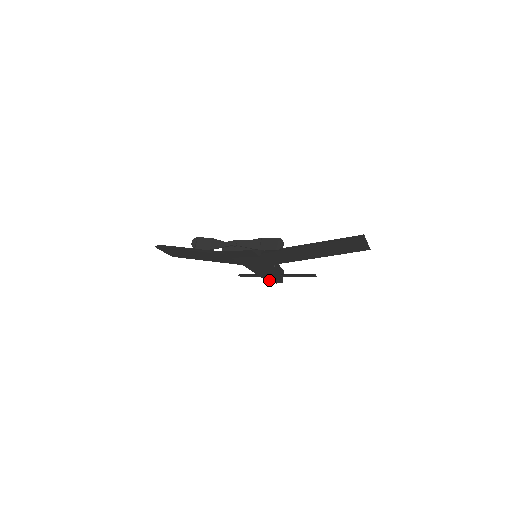
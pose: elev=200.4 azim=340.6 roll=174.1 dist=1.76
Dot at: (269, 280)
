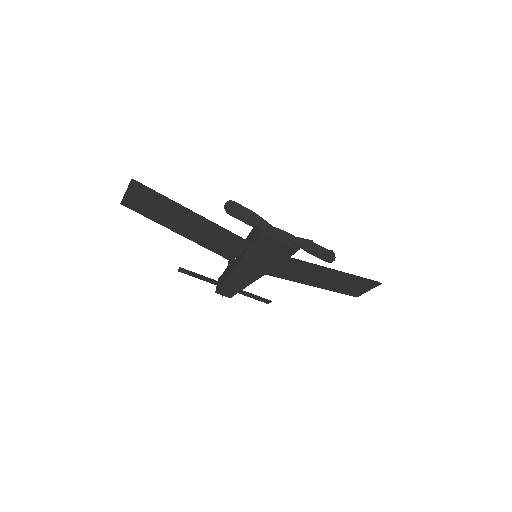
Dot at: (225, 289)
